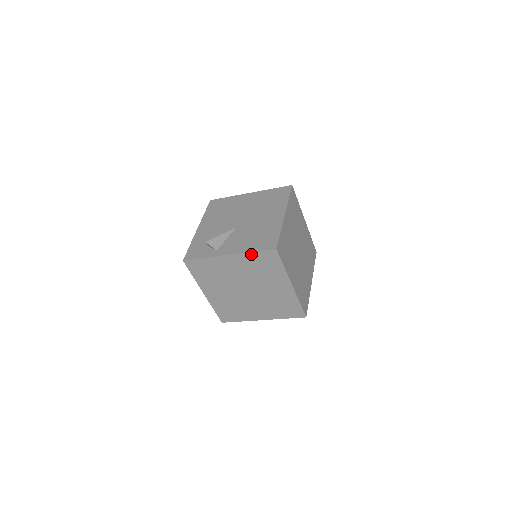
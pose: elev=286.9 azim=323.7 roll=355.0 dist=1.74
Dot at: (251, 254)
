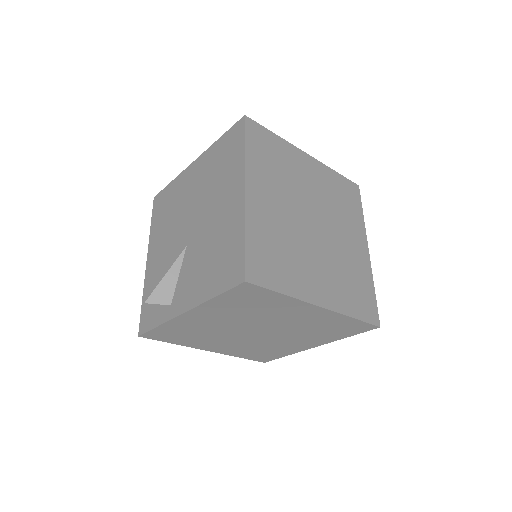
Dot at: (215, 300)
